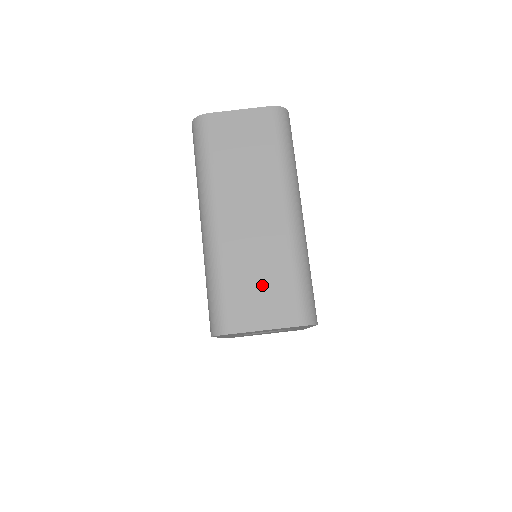
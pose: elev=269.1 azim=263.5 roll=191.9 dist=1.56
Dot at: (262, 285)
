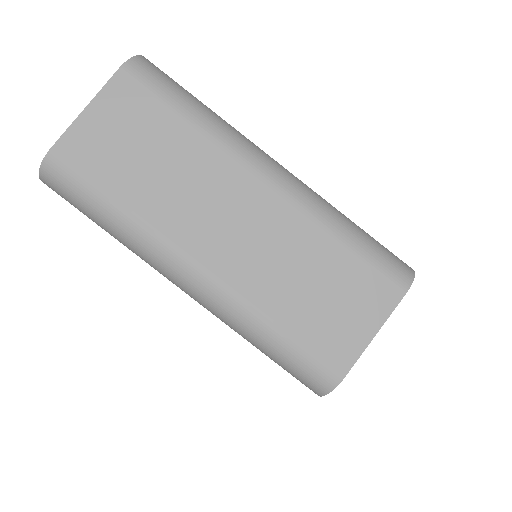
Dot at: (325, 290)
